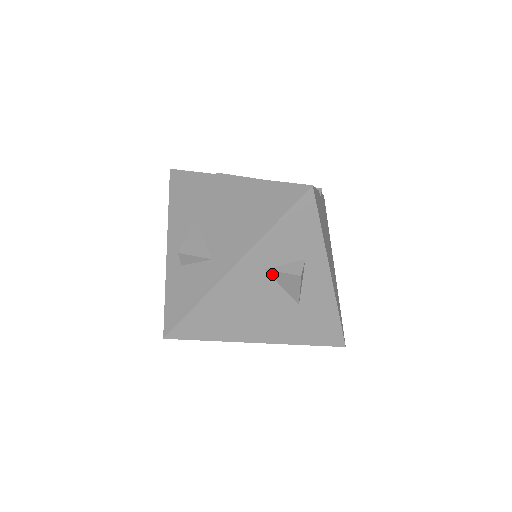
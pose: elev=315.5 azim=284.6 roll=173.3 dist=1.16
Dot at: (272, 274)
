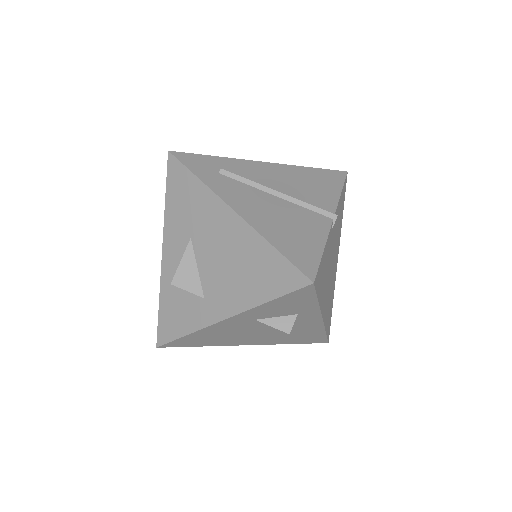
Dot at: (262, 322)
